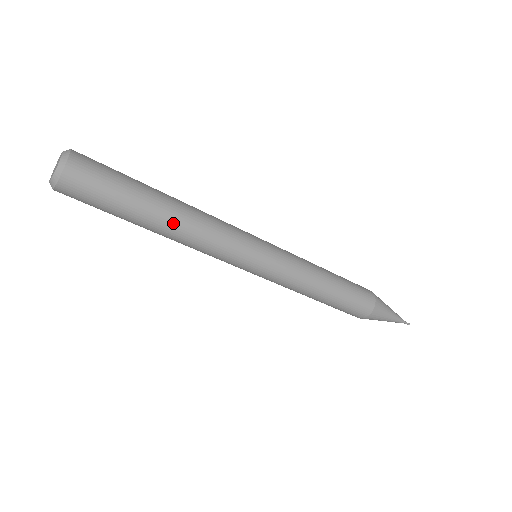
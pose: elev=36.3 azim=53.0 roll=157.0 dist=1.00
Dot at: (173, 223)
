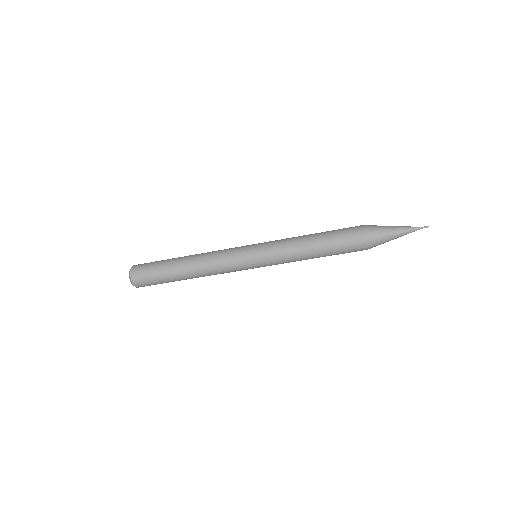
Dot at: (190, 269)
